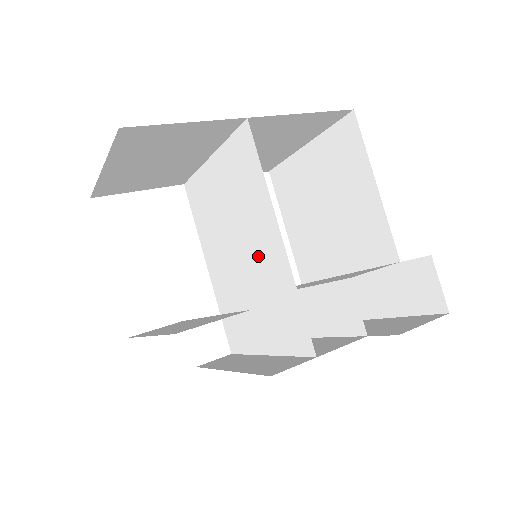
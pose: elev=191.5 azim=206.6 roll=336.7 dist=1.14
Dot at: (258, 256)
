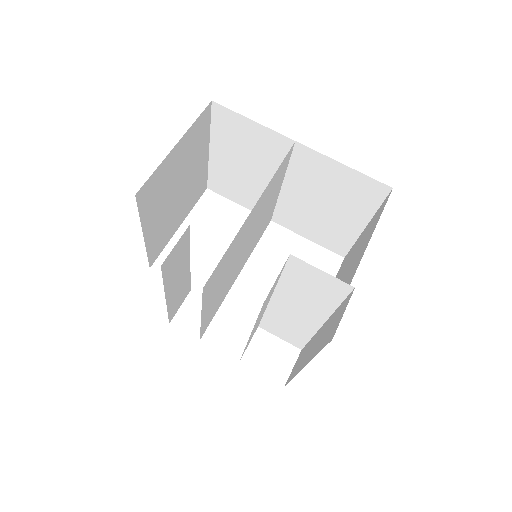
Dot at: (245, 236)
